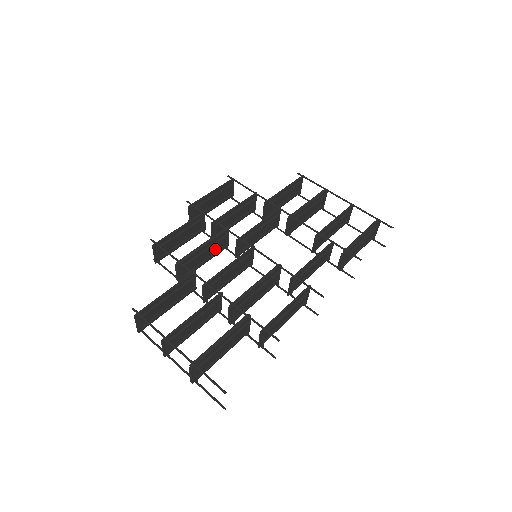
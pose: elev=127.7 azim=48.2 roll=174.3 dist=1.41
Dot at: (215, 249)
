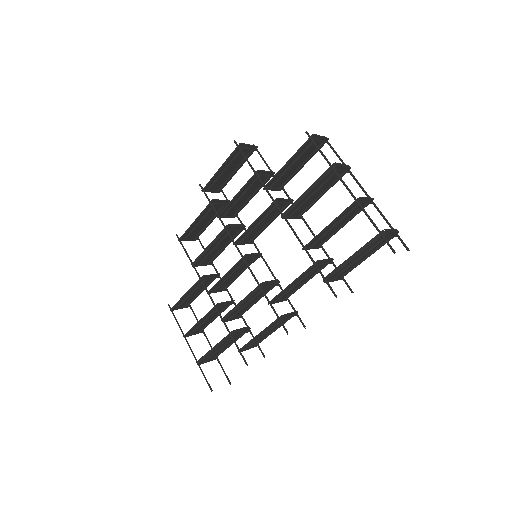
Dot at: (229, 238)
